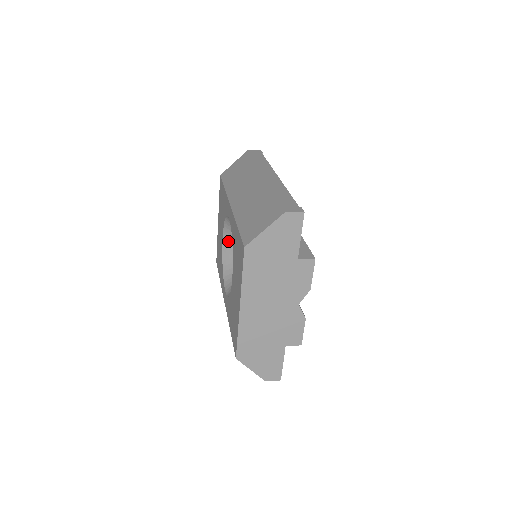
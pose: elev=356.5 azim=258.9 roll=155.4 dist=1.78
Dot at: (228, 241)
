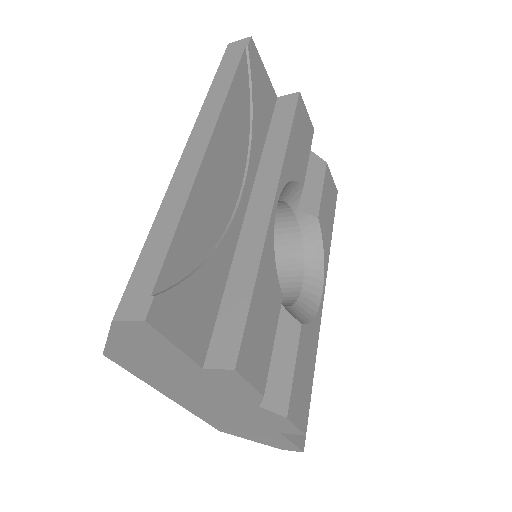
Dot at: occluded
